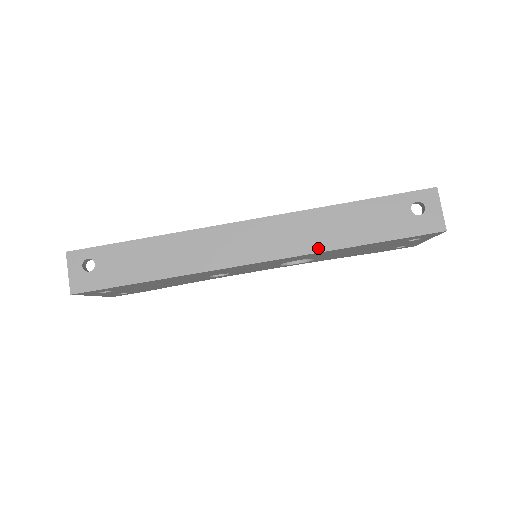
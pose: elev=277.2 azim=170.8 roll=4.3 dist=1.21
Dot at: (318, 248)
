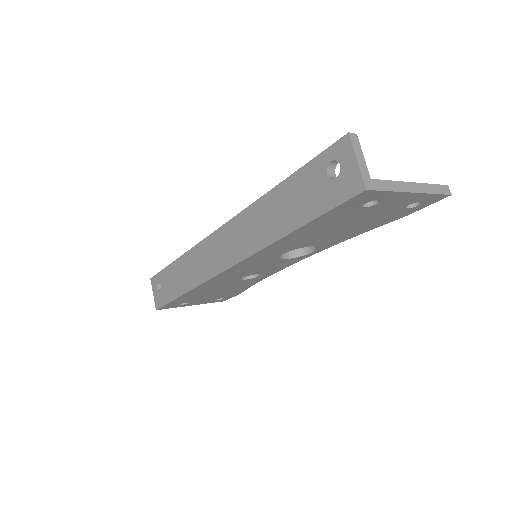
Dot at: (262, 244)
